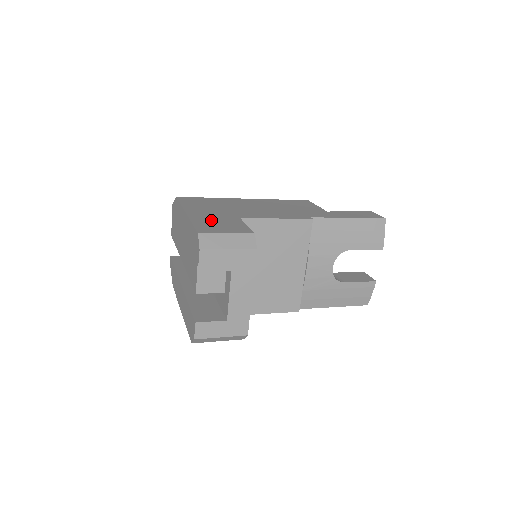
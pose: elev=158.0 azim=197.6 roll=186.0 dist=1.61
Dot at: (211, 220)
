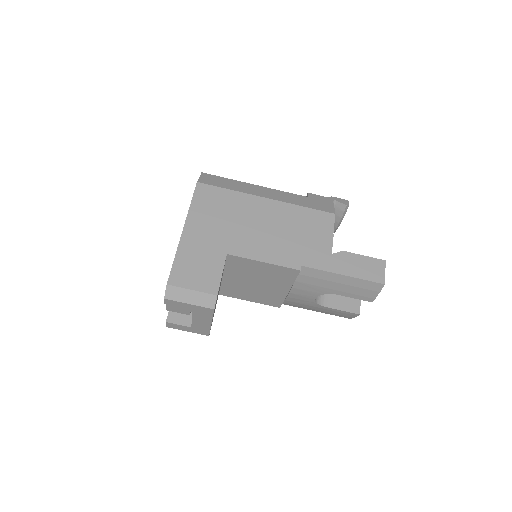
Dot at: (195, 255)
